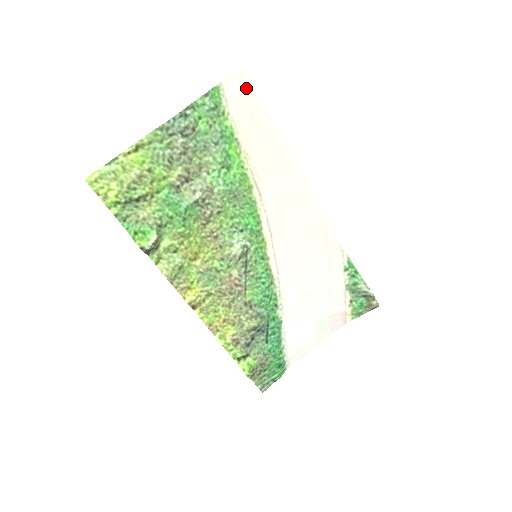
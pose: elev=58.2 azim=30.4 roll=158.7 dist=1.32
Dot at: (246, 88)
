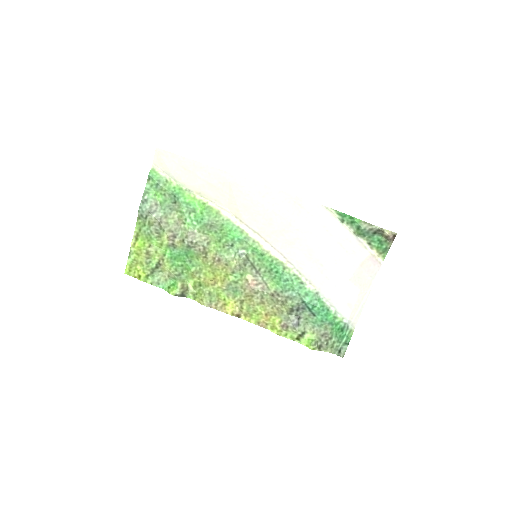
Dot at: (168, 155)
